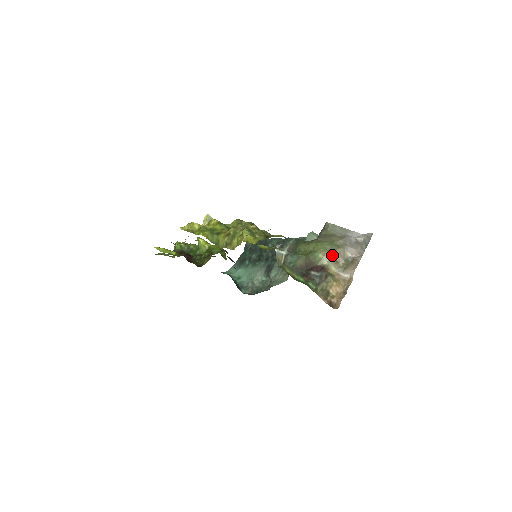
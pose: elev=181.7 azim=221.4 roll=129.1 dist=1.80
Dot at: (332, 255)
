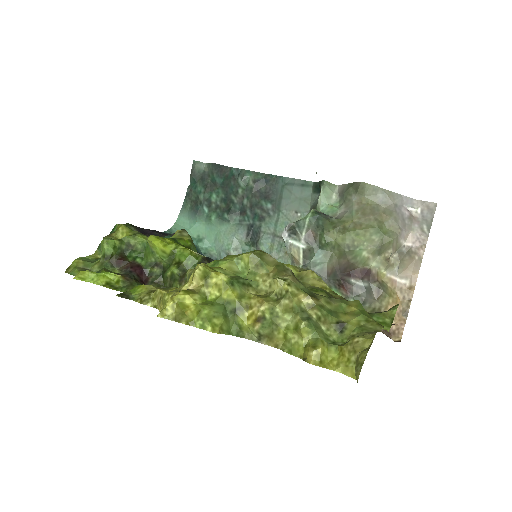
Dot at: (382, 251)
